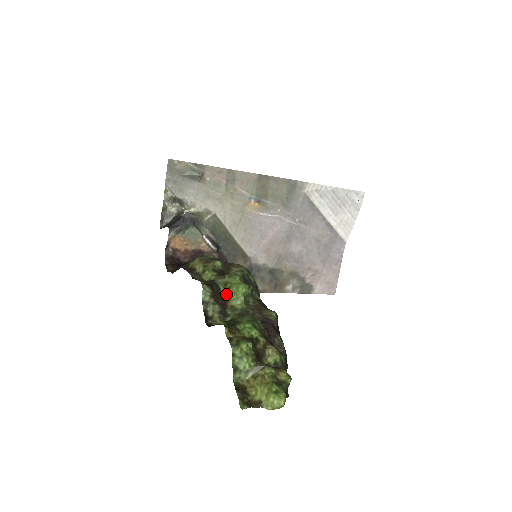
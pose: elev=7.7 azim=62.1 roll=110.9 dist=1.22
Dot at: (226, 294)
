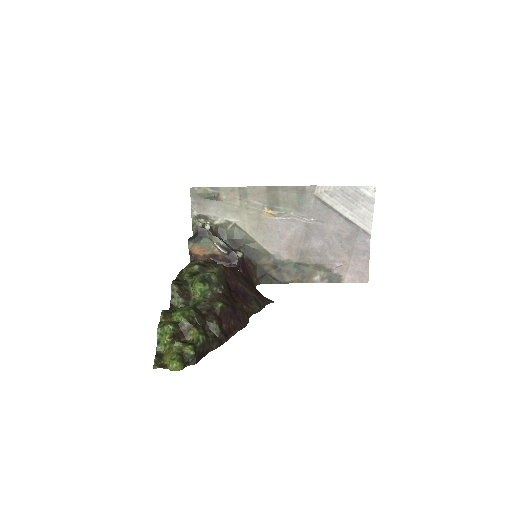
Dot at: (192, 290)
